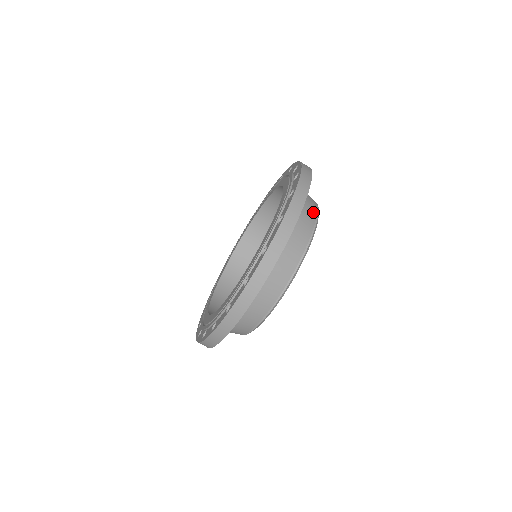
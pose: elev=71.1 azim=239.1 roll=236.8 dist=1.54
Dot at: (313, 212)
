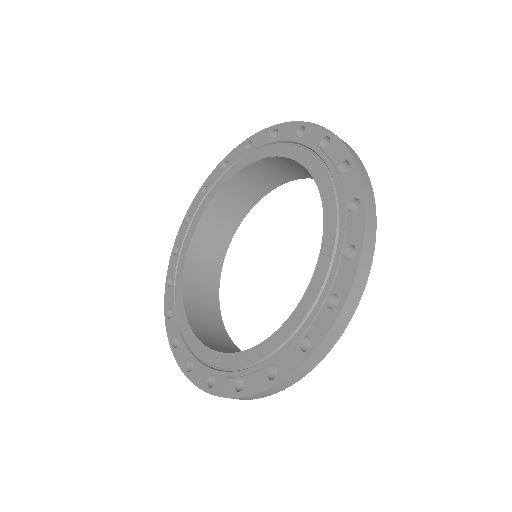
Dot at: occluded
